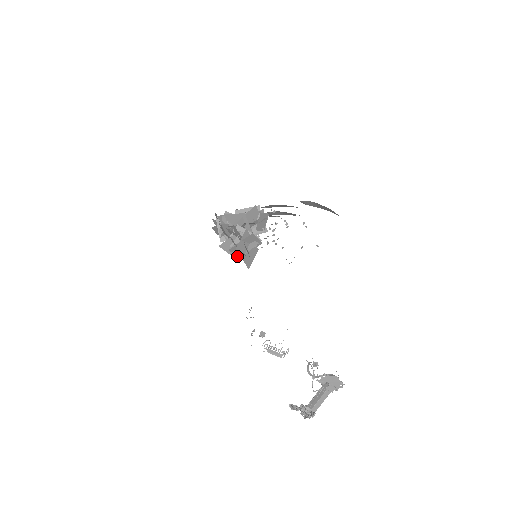
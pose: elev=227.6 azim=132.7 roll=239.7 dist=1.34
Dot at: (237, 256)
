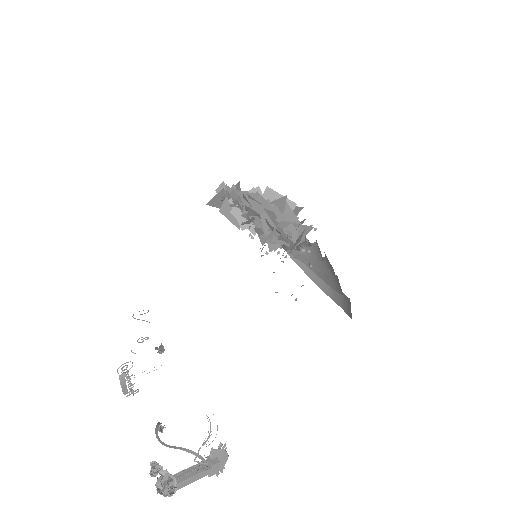
Dot at: (284, 235)
